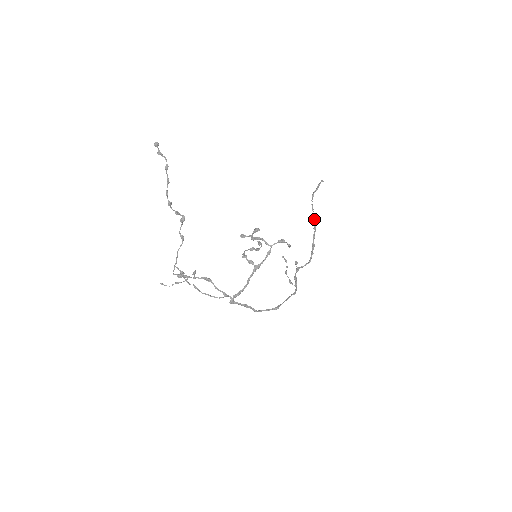
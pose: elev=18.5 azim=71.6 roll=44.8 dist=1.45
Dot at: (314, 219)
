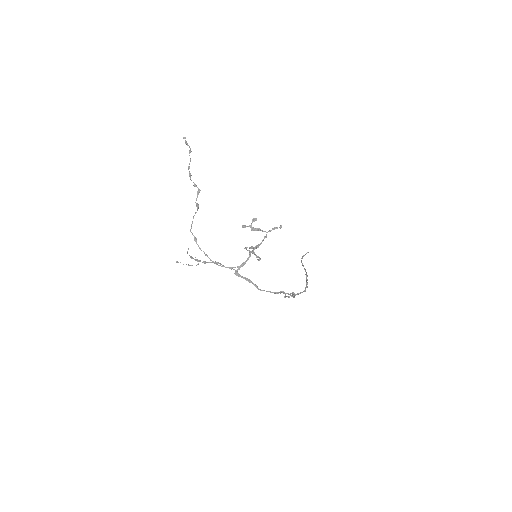
Dot at: (305, 270)
